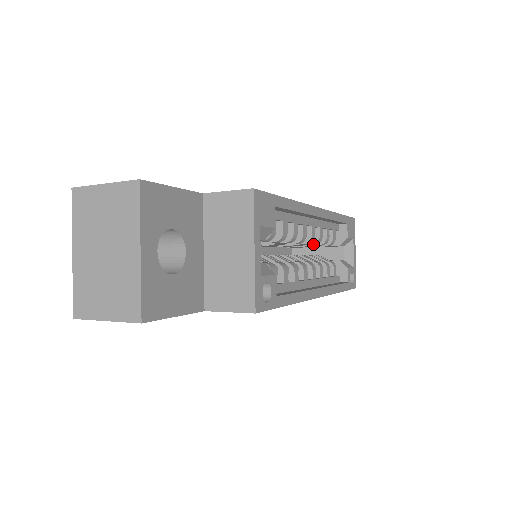
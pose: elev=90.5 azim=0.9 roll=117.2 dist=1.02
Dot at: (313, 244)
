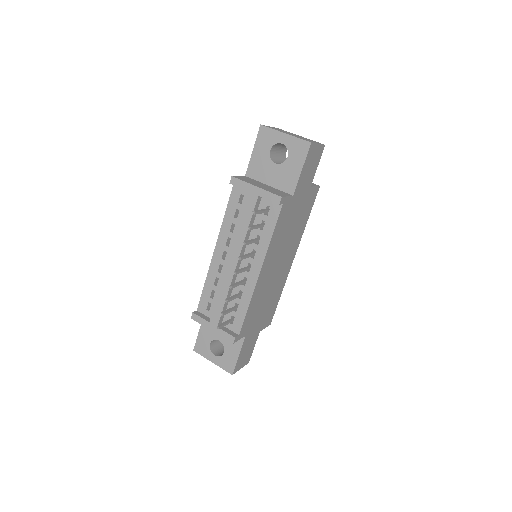
Dot at: occluded
